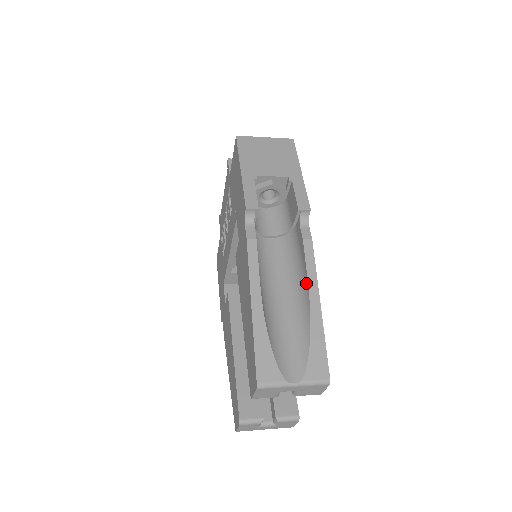
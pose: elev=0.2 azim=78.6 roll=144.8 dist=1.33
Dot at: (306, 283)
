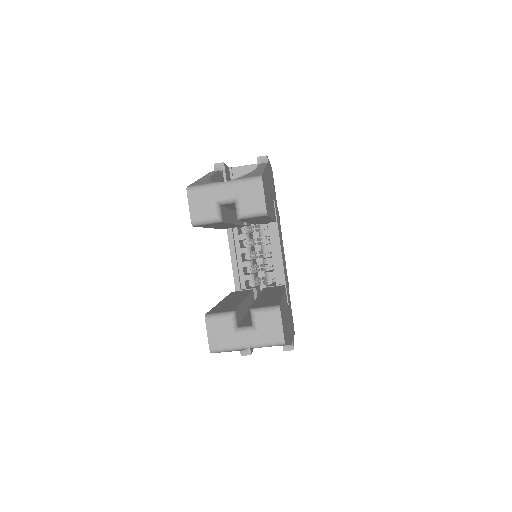
Dot at: occluded
